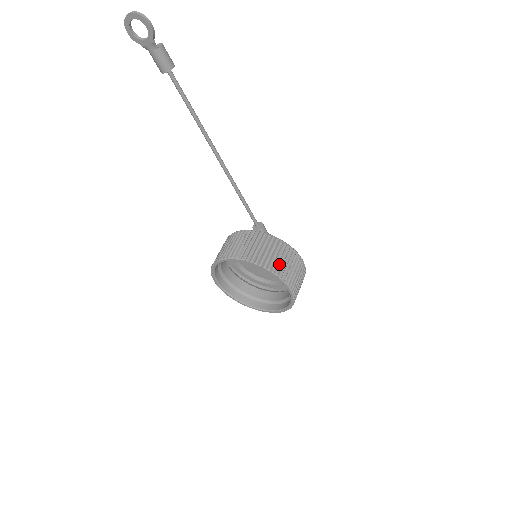
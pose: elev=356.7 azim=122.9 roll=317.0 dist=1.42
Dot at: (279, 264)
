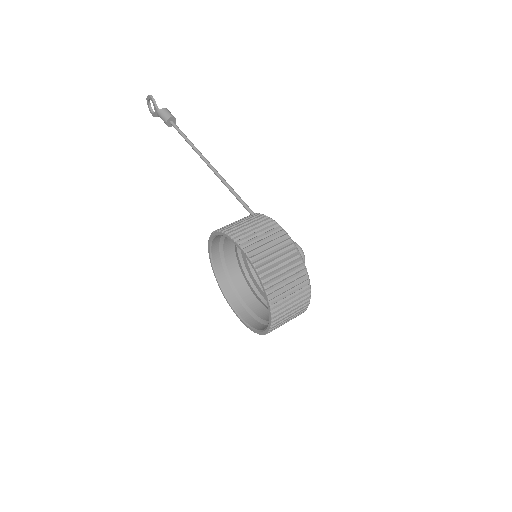
Dot at: (236, 226)
